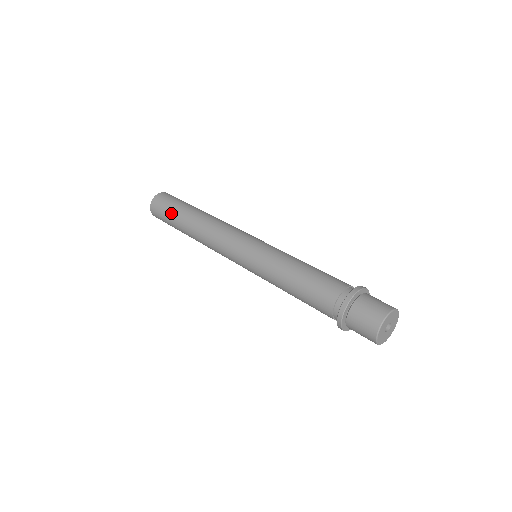
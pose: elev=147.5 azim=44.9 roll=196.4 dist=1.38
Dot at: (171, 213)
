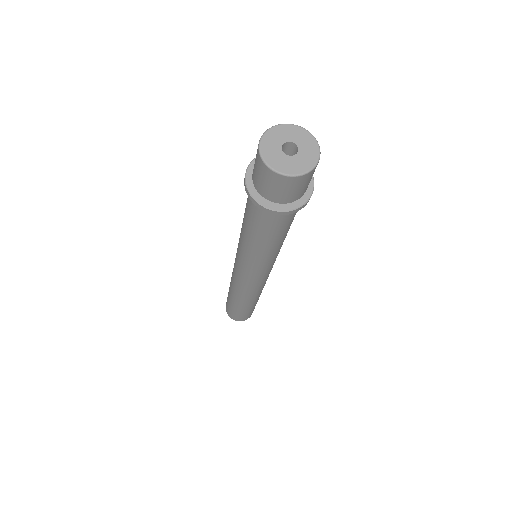
Dot at: occluded
